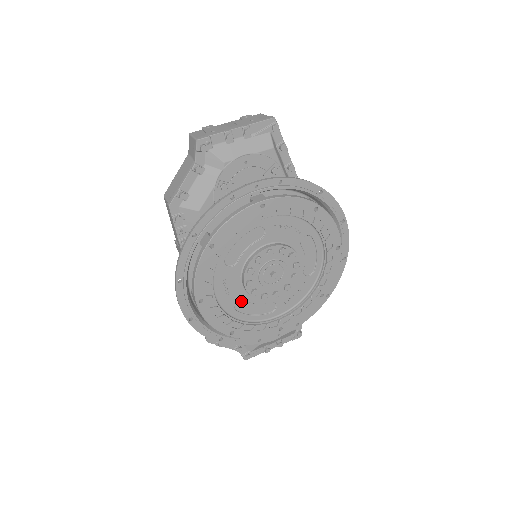
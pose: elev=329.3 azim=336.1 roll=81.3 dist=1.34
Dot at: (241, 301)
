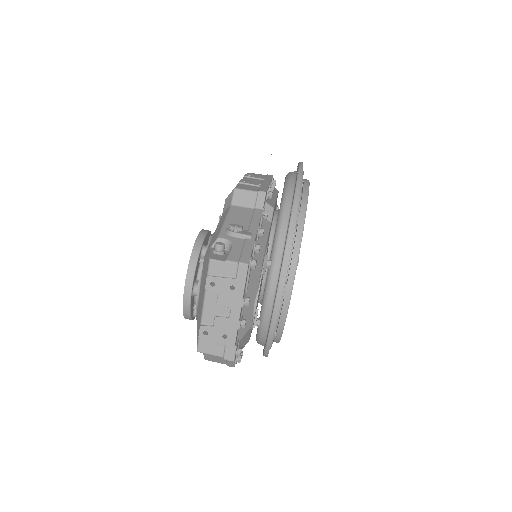
Dot at: occluded
